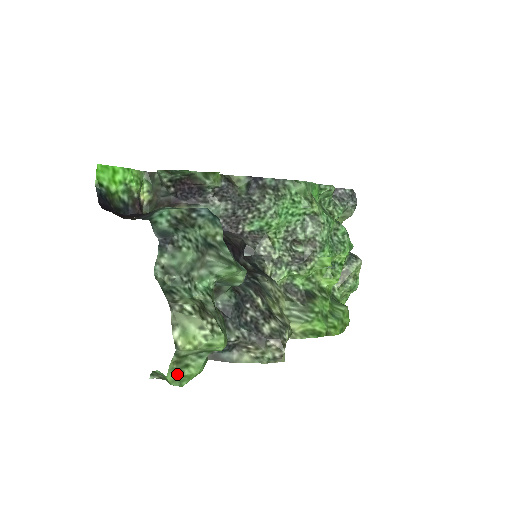
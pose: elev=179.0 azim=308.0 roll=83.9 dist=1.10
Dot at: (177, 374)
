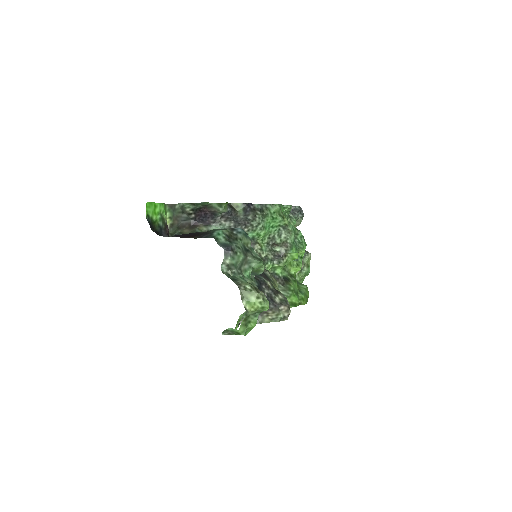
Dot at: (245, 327)
